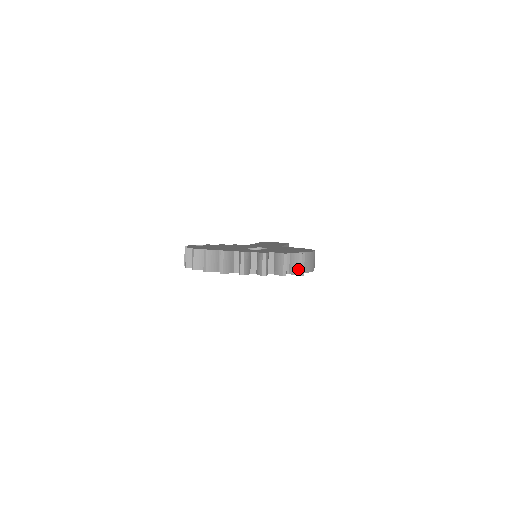
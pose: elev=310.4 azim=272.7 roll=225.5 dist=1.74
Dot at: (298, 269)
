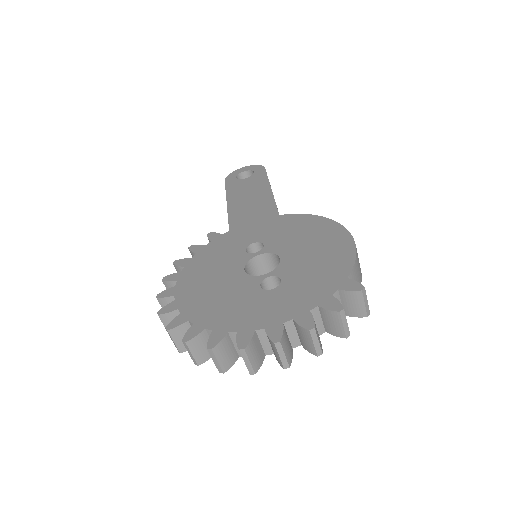
Dot at: (360, 310)
